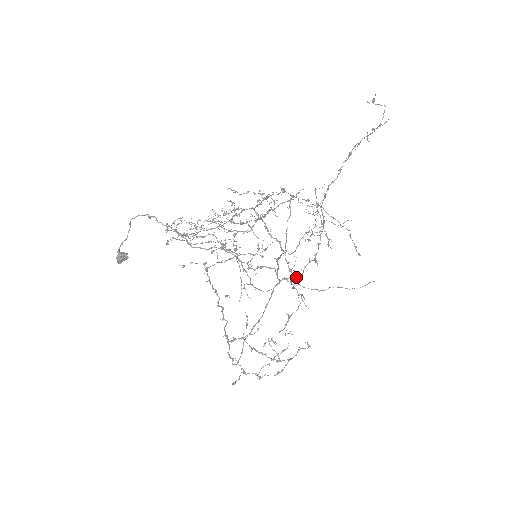
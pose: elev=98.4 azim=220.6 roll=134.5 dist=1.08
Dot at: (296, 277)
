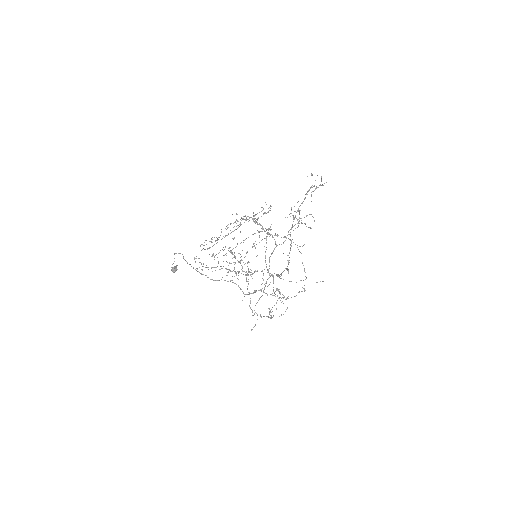
Dot at: (279, 276)
